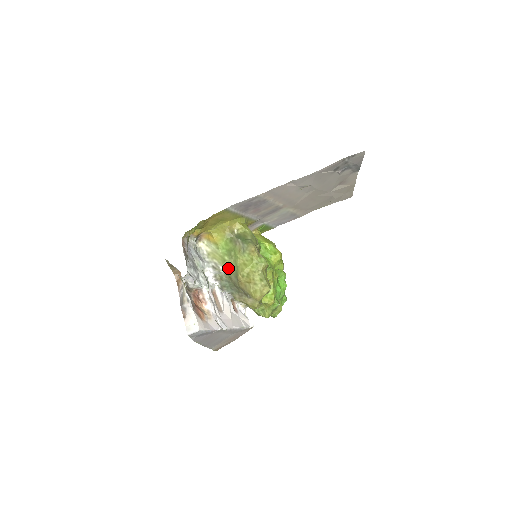
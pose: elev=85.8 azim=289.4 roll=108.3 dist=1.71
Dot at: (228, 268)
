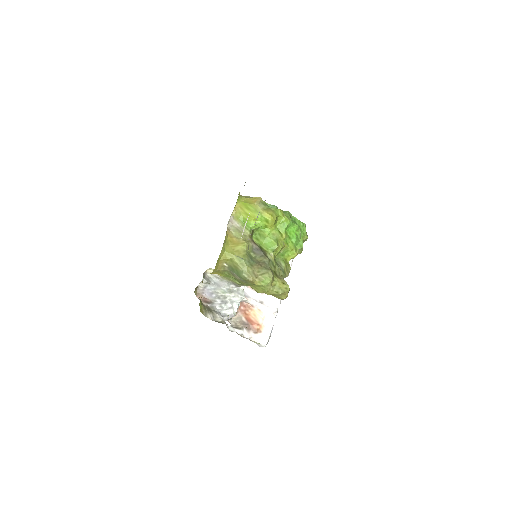
Dot at: (245, 285)
